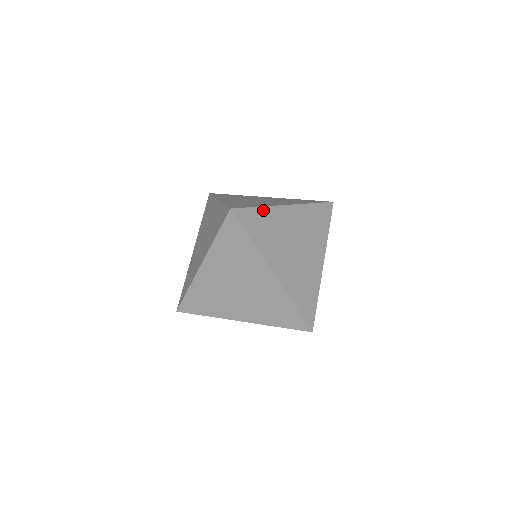
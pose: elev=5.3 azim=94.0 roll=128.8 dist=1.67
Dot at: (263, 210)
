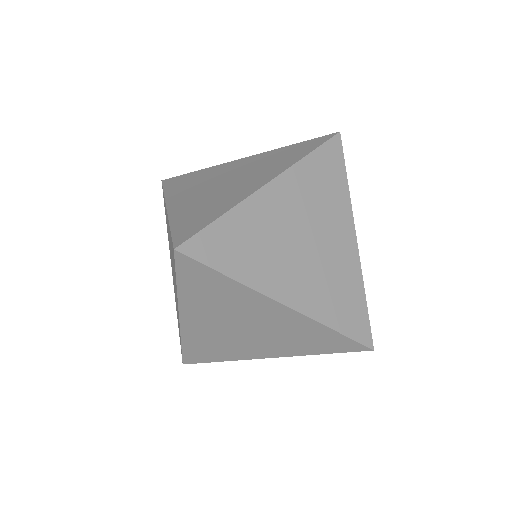
Dot at: occluded
